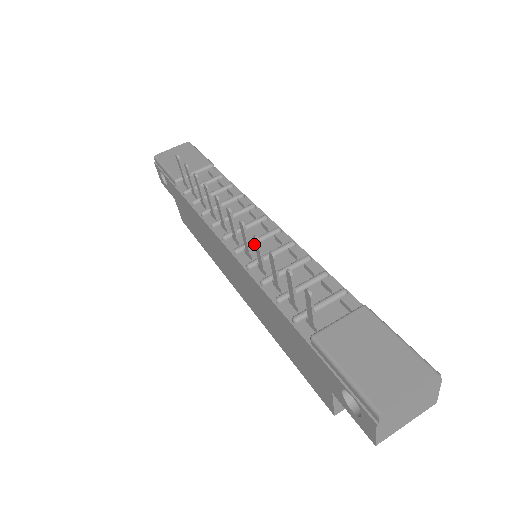
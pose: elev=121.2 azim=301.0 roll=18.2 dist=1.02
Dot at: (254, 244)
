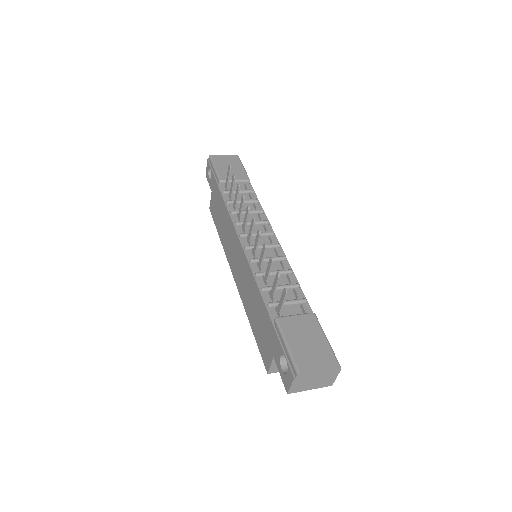
Dot at: (260, 248)
